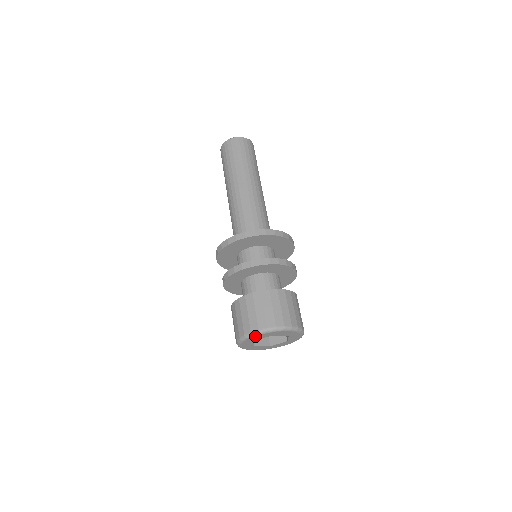
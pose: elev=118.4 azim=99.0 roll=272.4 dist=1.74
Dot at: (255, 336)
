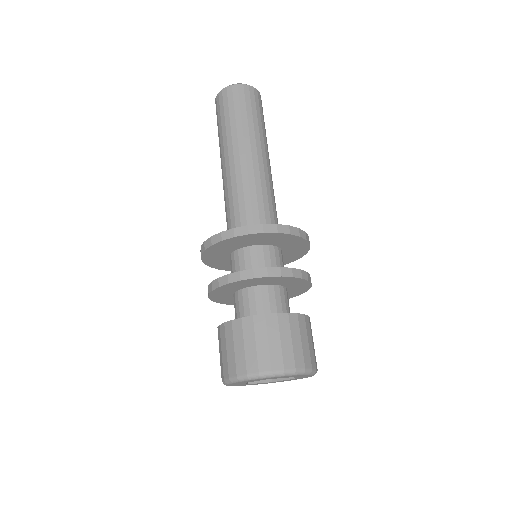
Dot at: (243, 381)
